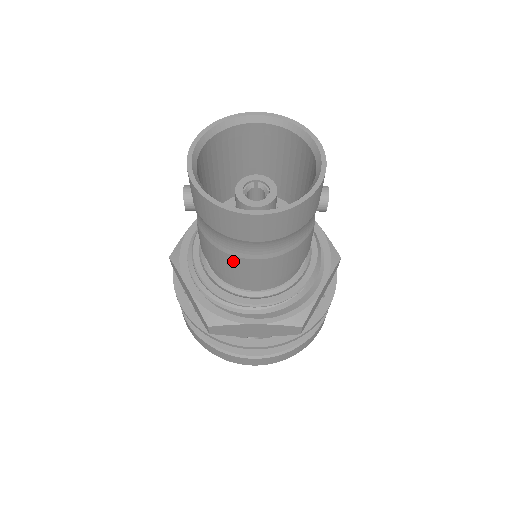
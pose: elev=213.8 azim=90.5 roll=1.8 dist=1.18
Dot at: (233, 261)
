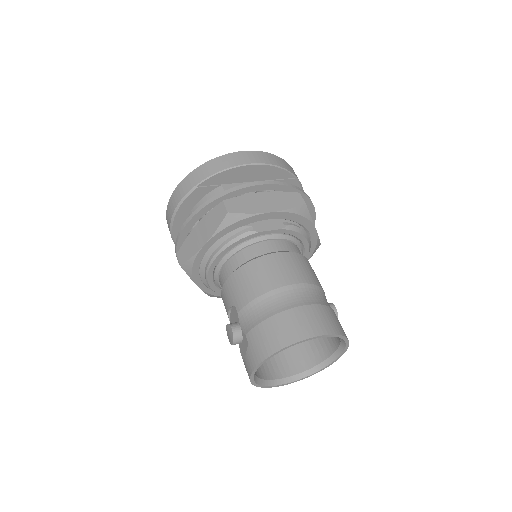
Dot at: occluded
